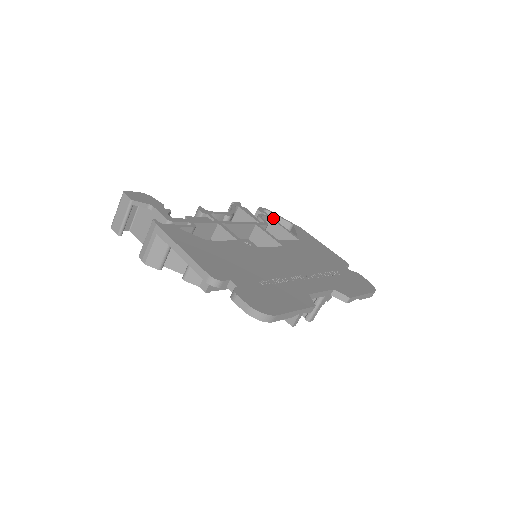
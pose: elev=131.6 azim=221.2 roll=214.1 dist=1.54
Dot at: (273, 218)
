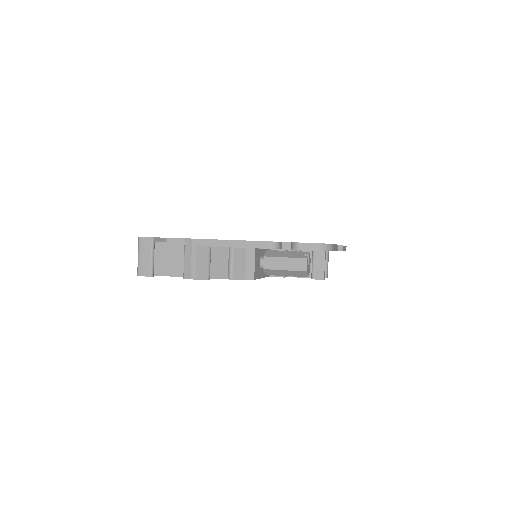
Dot at: occluded
